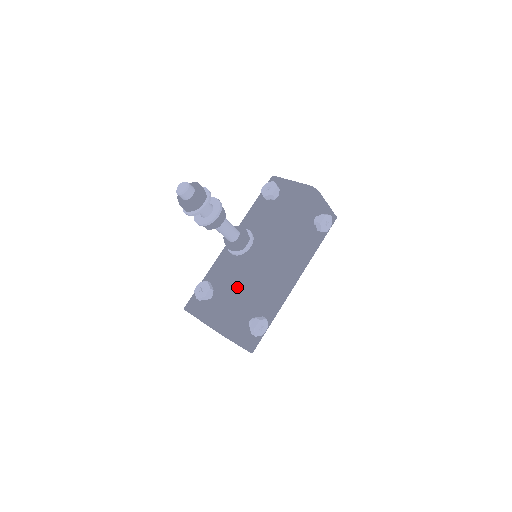
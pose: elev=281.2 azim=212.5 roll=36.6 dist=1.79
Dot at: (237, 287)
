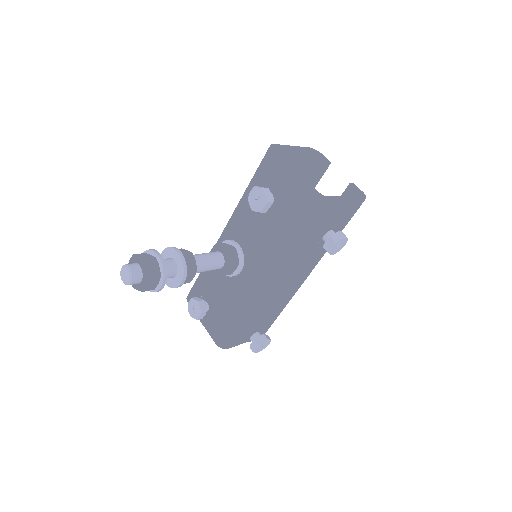
Dot at: (233, 305)
